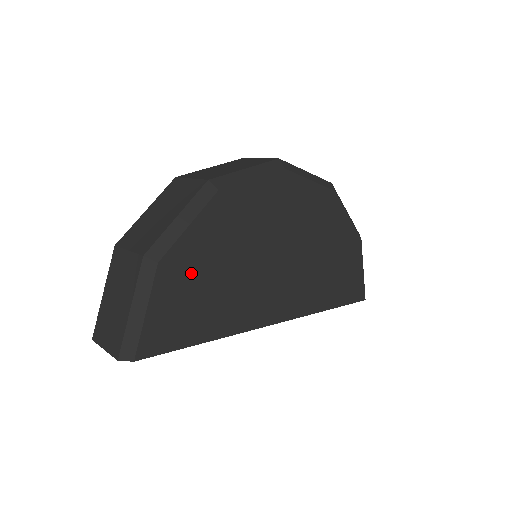
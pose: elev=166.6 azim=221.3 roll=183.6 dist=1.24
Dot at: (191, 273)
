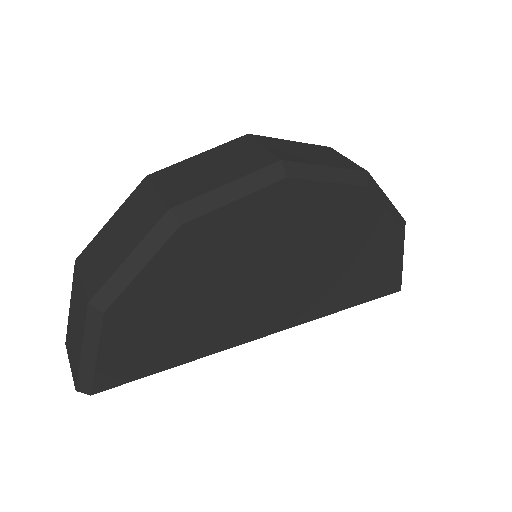
Dot at: (150, 313)
